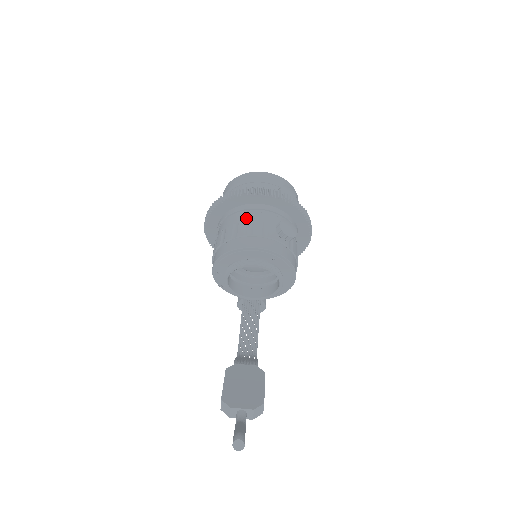
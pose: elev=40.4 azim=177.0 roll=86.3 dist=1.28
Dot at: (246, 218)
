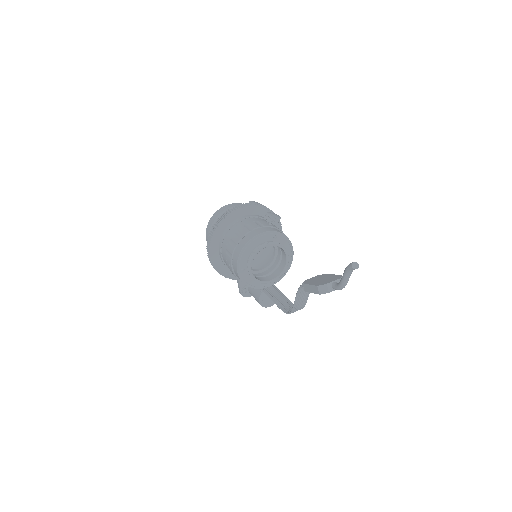
Dot at: (241, 226)
